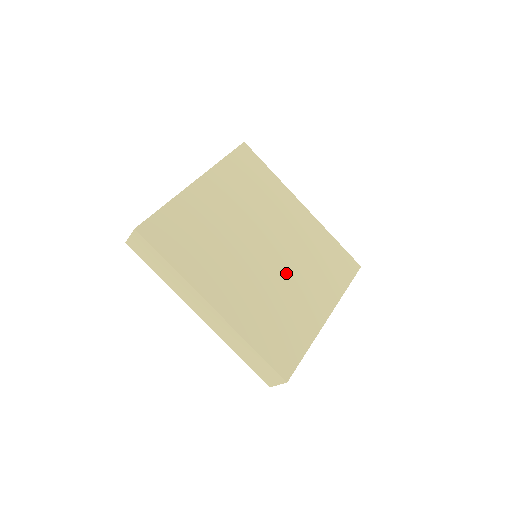
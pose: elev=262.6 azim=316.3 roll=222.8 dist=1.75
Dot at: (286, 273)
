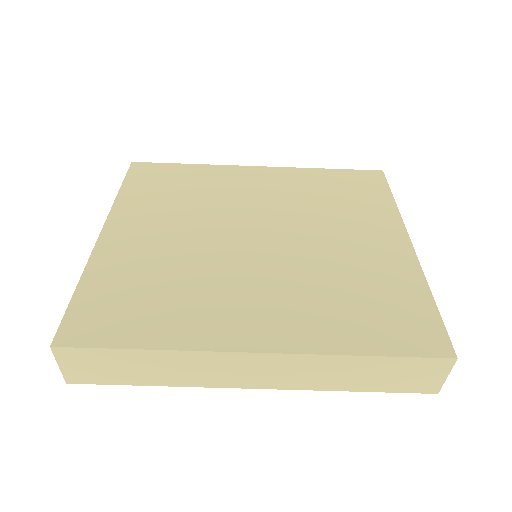
Dot at: (309, 238)
